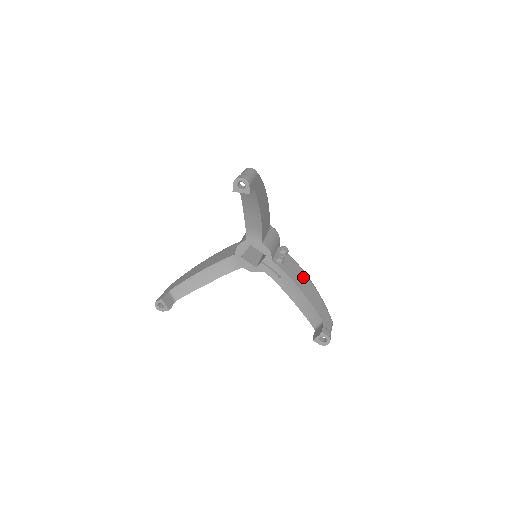
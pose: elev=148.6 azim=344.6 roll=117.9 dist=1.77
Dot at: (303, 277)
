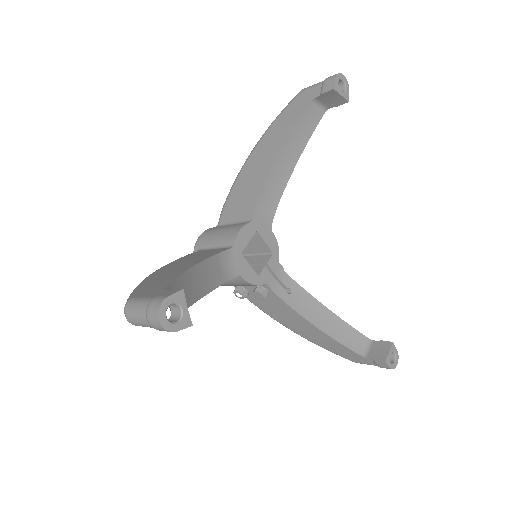
Dot at: occluded
